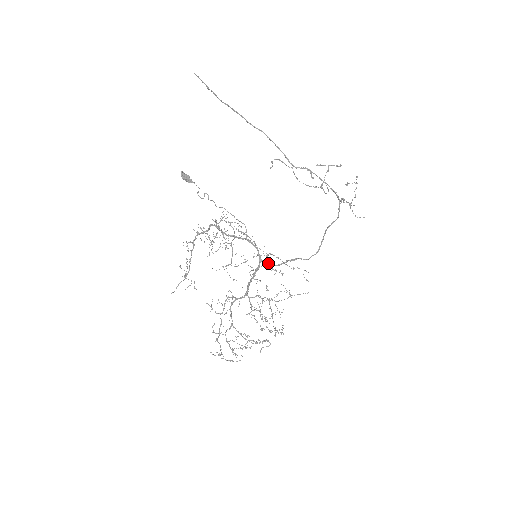
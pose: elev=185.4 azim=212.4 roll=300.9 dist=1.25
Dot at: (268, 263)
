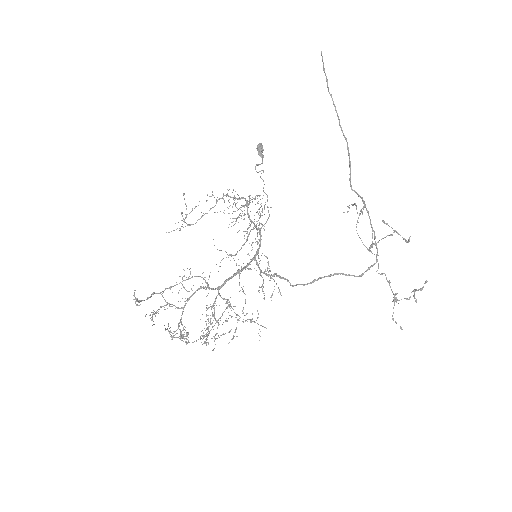
Dot at: (258, 265)
